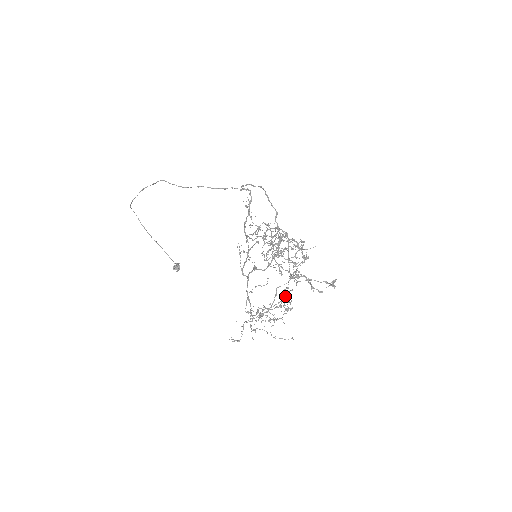
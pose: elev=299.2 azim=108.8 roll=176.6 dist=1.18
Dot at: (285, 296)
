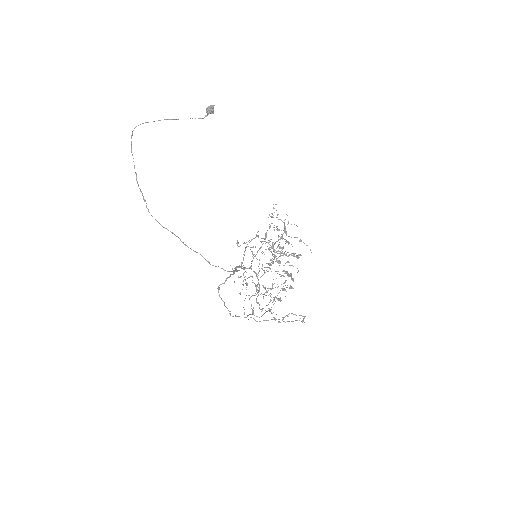
Dot at: occluded
